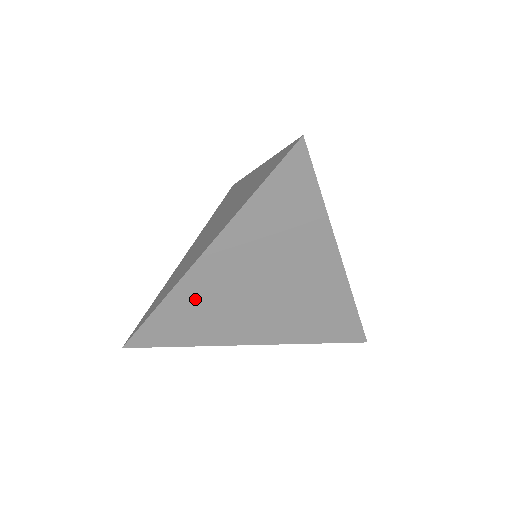
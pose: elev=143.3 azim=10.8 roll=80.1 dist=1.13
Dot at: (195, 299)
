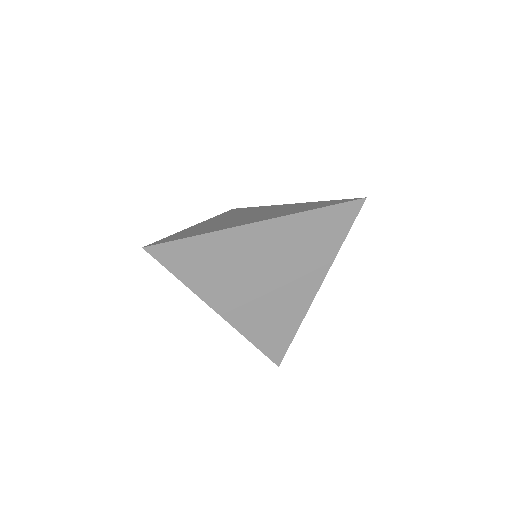
Dot at: (224, 249)
